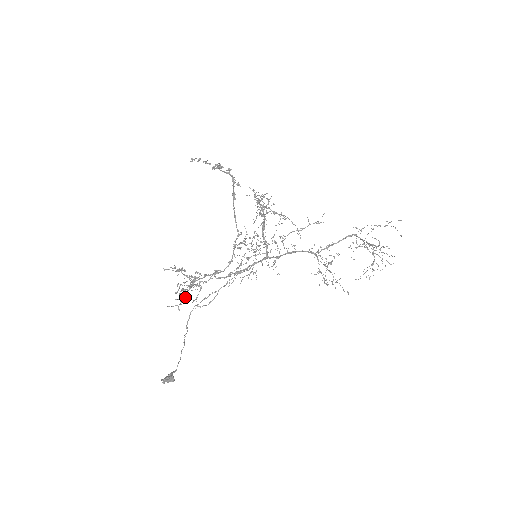
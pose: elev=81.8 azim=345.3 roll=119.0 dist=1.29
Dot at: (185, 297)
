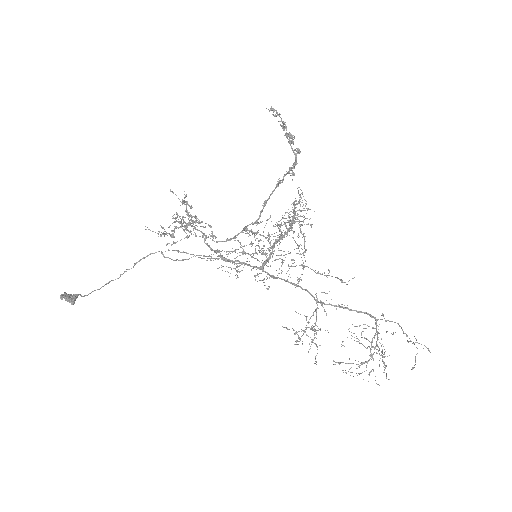
Dot at: (172, 231)
